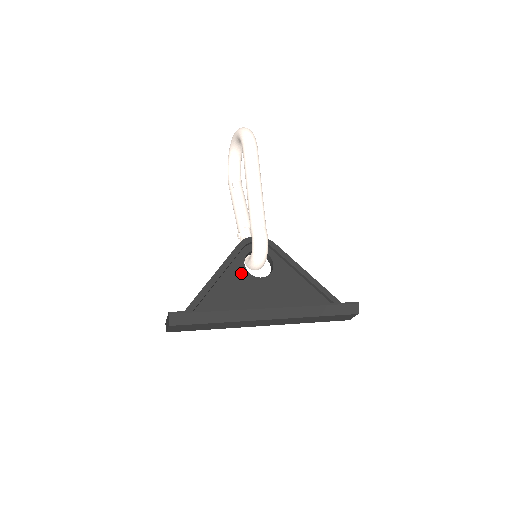
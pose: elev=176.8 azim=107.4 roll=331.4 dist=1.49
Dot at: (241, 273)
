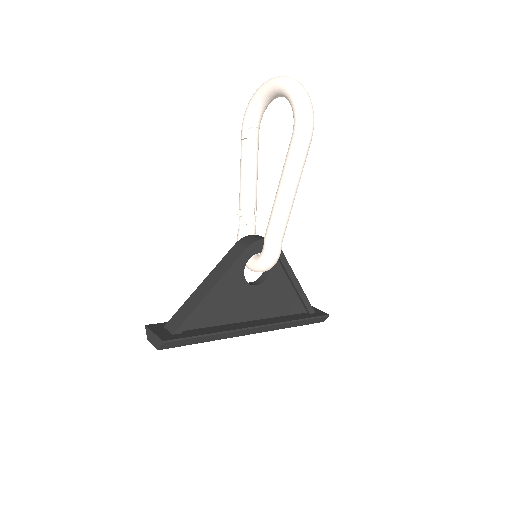
Dot at: (238, 281)
